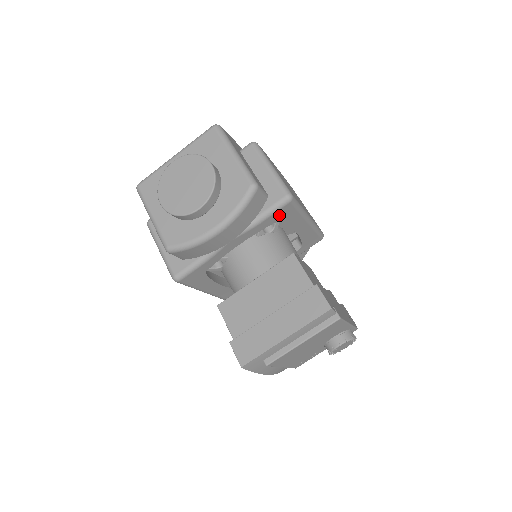
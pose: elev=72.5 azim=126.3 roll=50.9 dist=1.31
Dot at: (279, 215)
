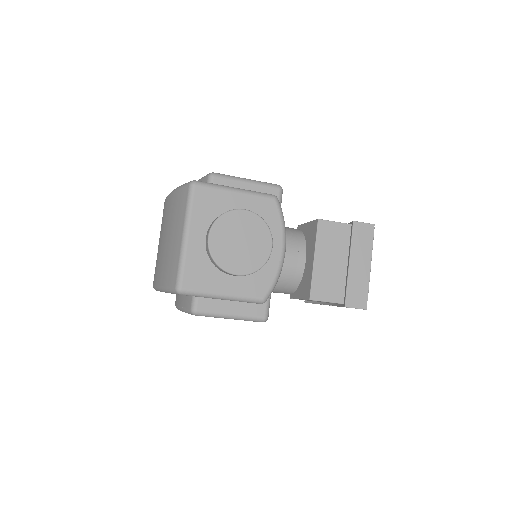
Dot at: occluded
